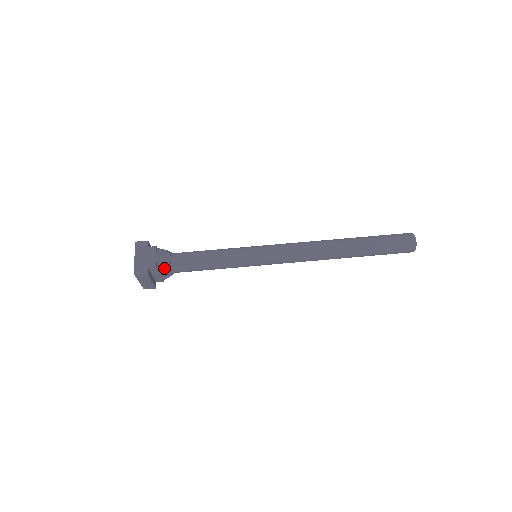
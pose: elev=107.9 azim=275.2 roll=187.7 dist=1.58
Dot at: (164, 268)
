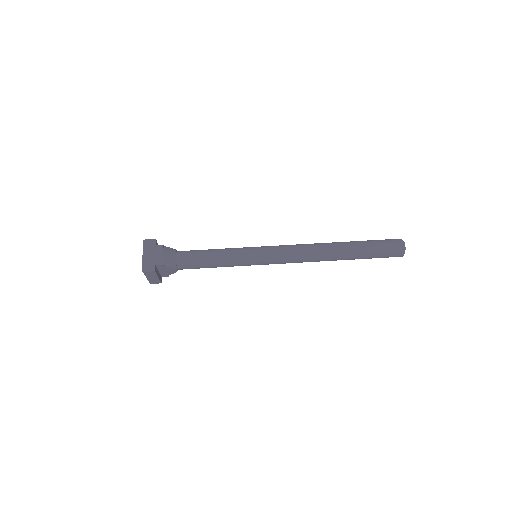
Dot at: (170, 265)
